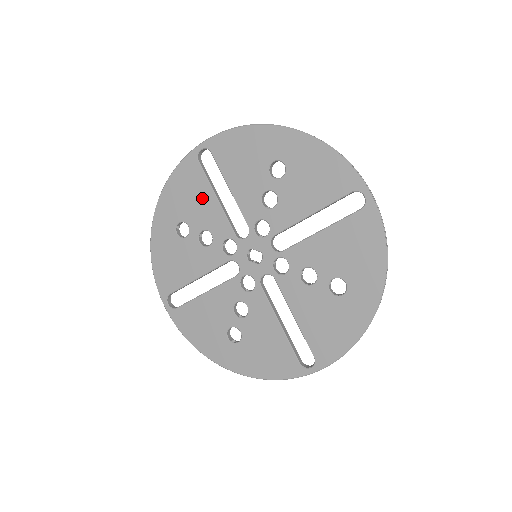
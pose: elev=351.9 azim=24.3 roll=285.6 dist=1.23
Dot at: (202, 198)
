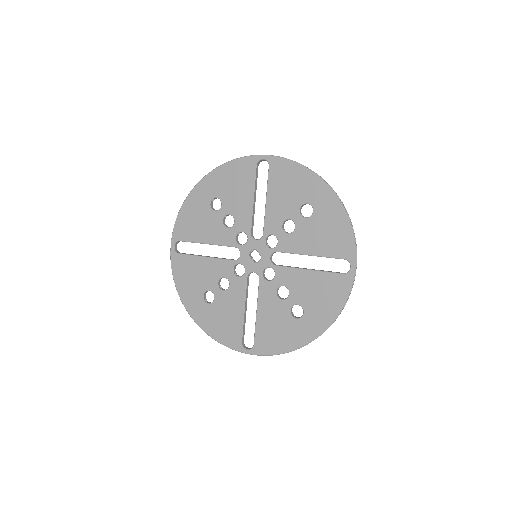
Dot at: (243, 193)
